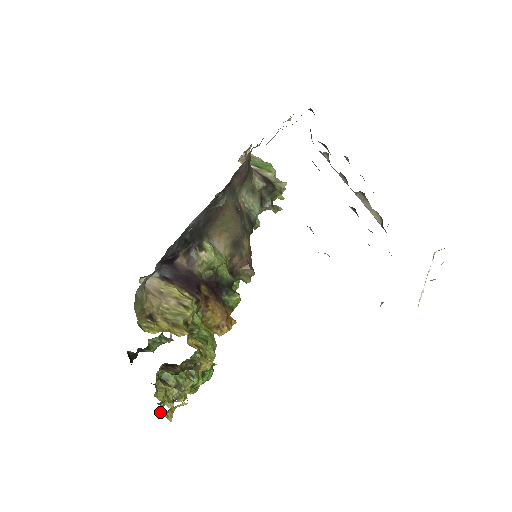
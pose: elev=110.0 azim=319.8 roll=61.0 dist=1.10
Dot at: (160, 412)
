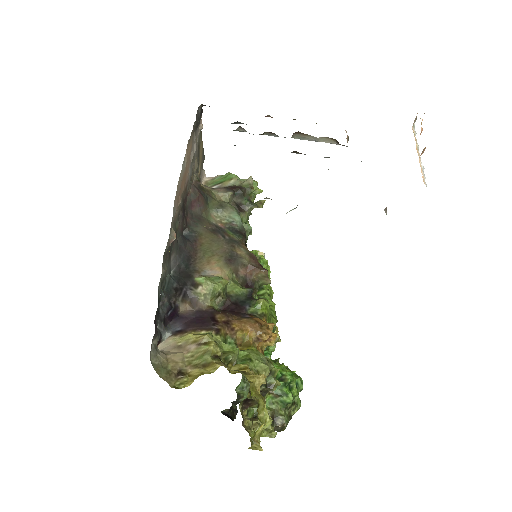
Dot at: occluded
